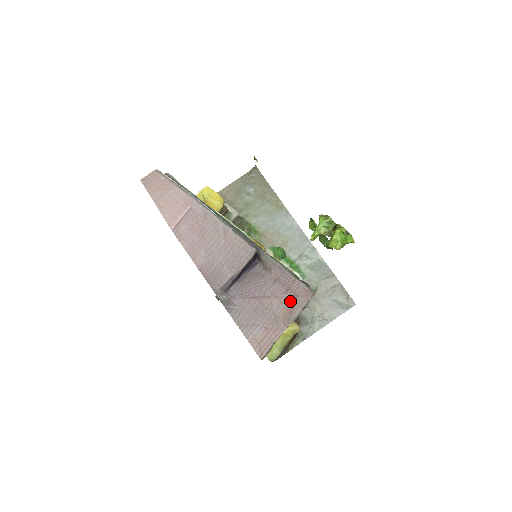
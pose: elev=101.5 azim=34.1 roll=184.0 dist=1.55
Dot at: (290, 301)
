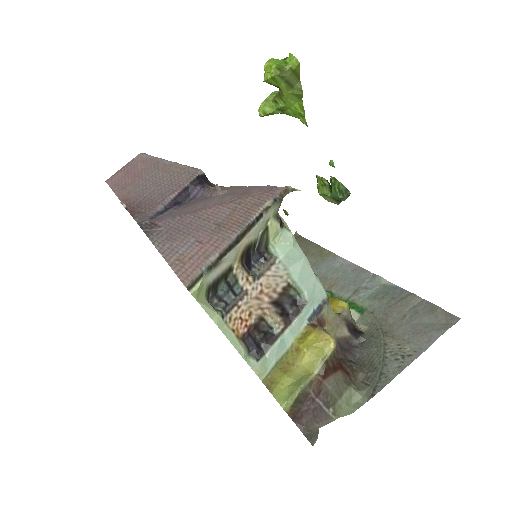
Dot at: (242, 202)
